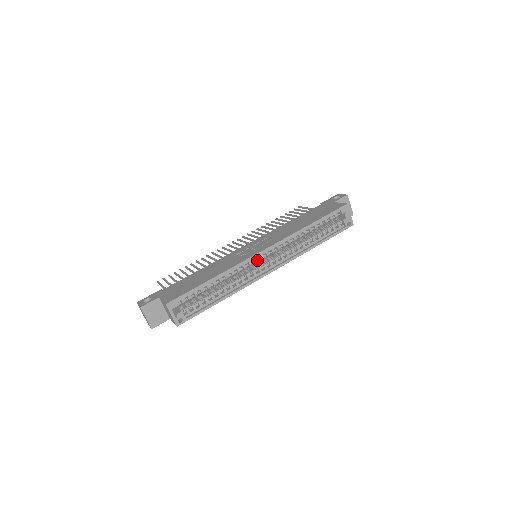
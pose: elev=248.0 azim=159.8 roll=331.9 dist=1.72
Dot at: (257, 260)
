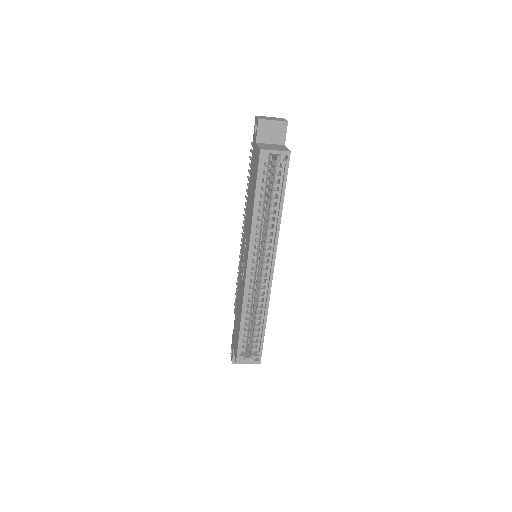
Dot at: (253, 277)
